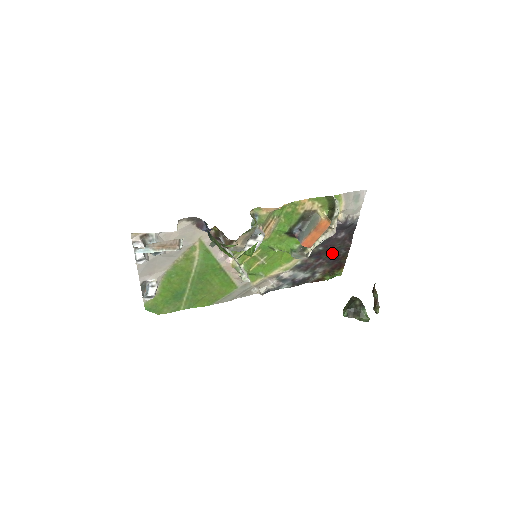
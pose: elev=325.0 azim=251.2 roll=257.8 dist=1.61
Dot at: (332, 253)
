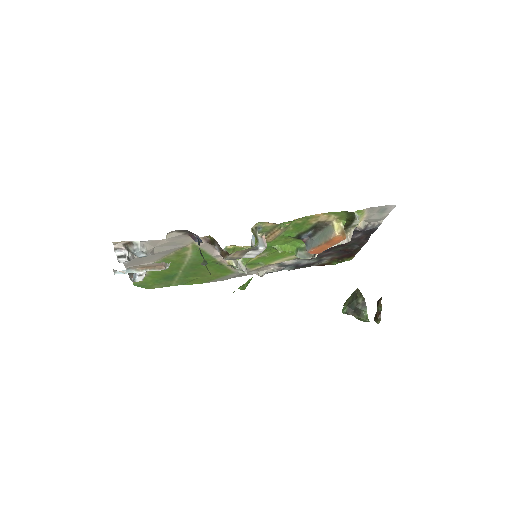
Dot at: (344, 247)
